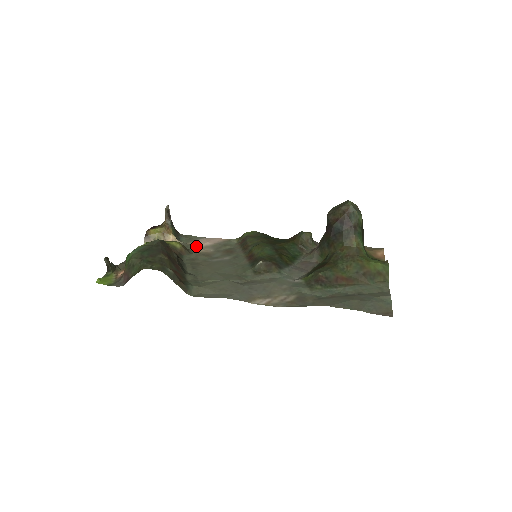
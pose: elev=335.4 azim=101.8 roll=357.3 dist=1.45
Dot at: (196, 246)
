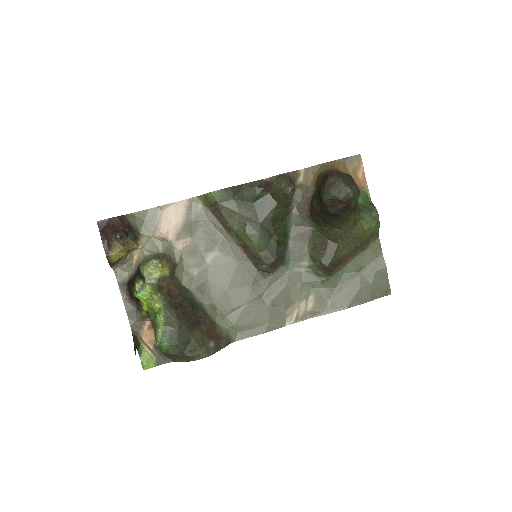
Dot at: (167, 239)
